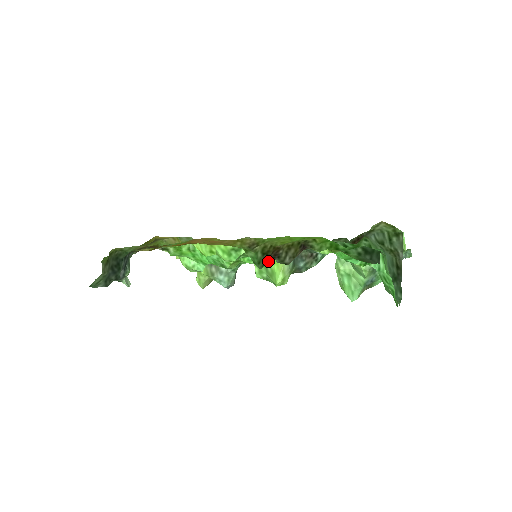
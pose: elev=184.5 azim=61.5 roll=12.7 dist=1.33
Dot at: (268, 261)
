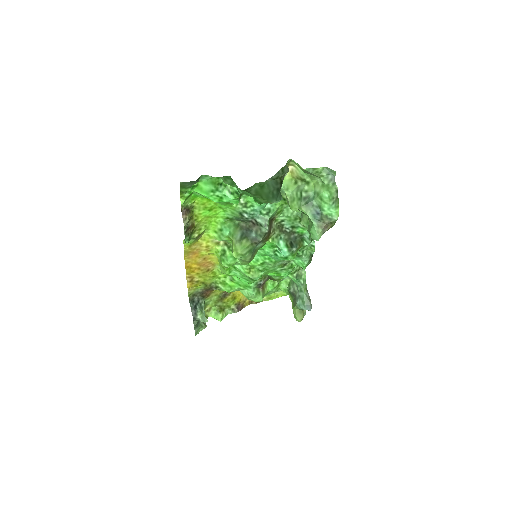
Dot at: (186, 235)
